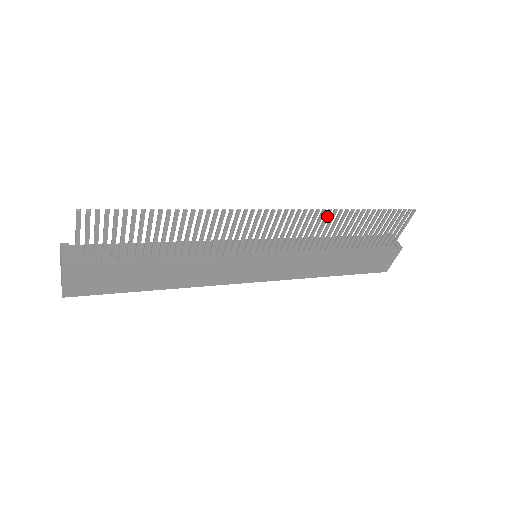
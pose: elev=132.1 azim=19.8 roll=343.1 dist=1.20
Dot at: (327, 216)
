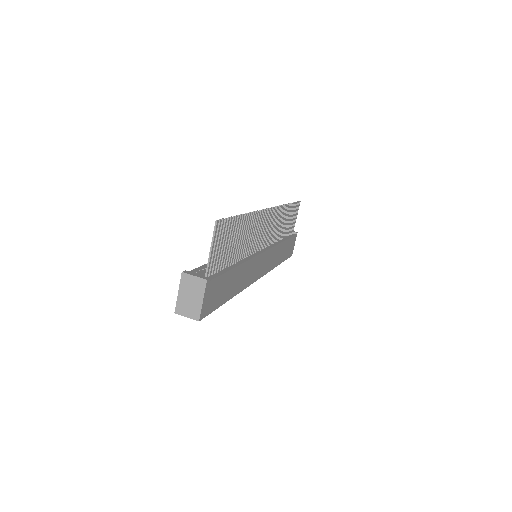
Dot at: (281, 211)
